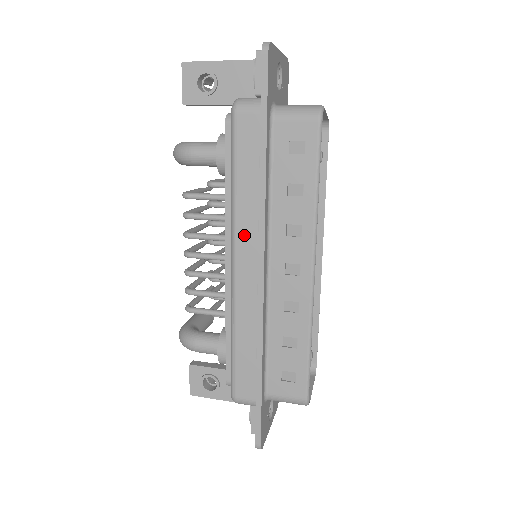
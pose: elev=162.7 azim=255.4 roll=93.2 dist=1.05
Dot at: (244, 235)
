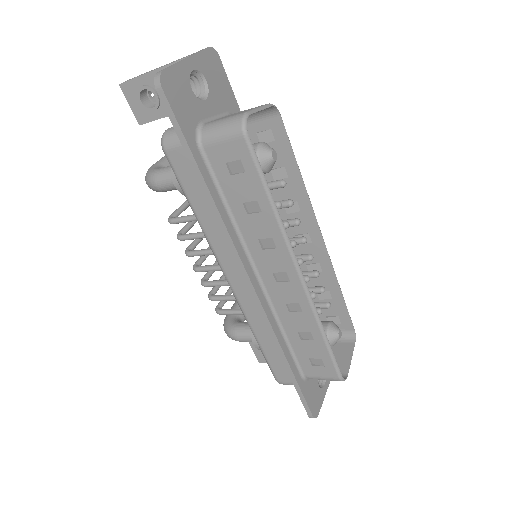
Dot at: (225, 257)
